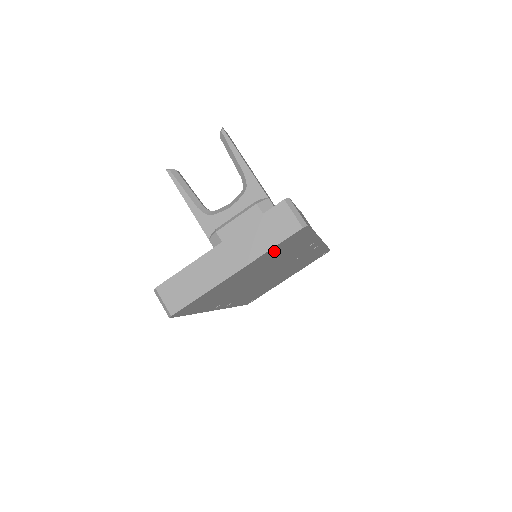
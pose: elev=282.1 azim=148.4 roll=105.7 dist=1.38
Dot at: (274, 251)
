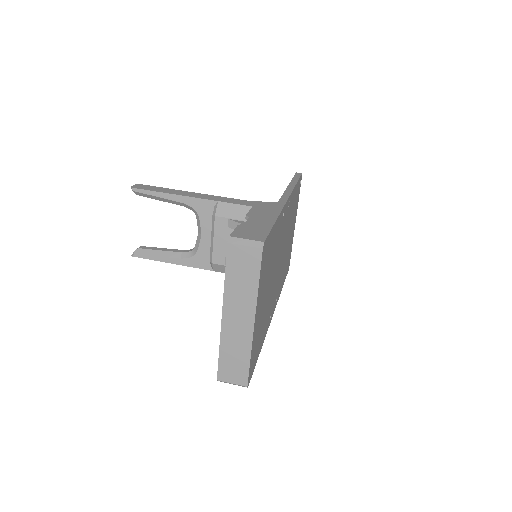
Dot at: (262, 276)
